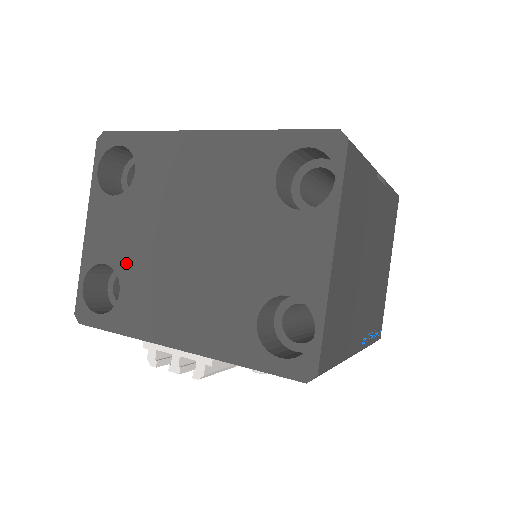
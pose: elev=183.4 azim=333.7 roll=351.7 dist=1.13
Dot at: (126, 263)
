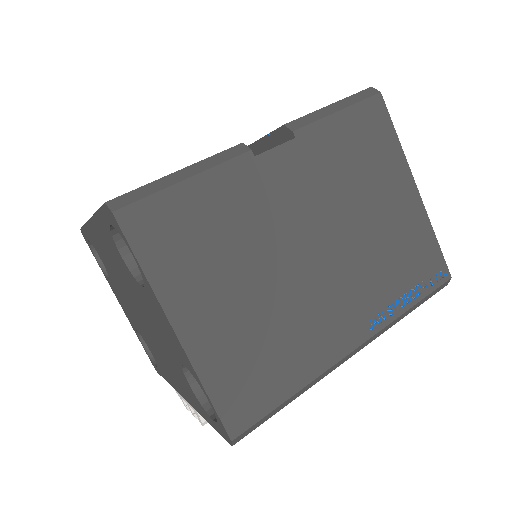
Dot at: (139, 330)
